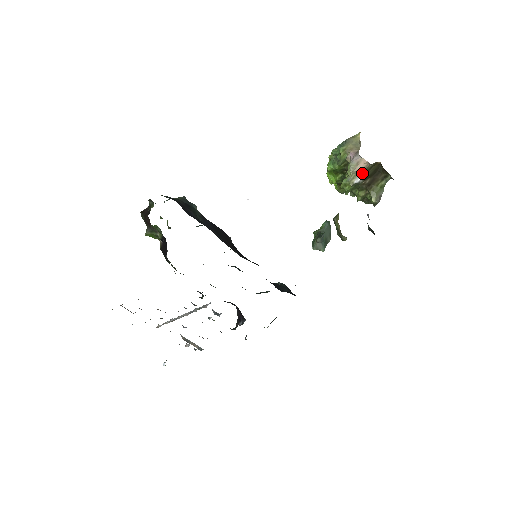
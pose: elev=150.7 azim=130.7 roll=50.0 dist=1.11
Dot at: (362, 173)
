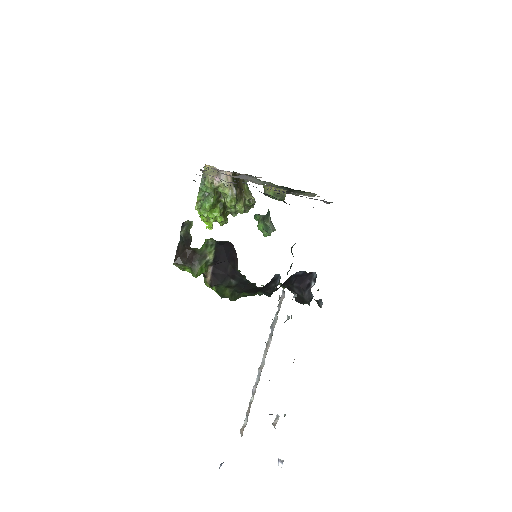
Dot at: (233, 184)
